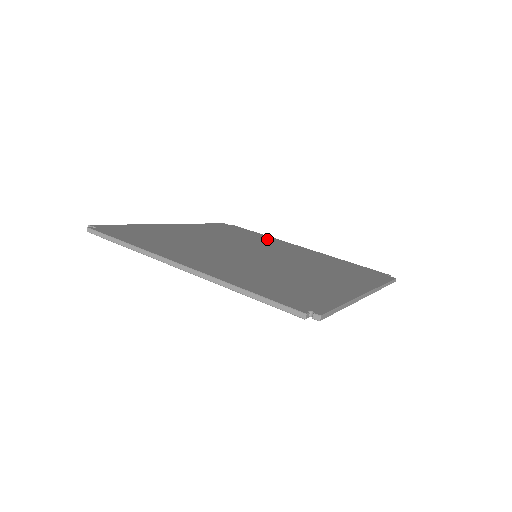
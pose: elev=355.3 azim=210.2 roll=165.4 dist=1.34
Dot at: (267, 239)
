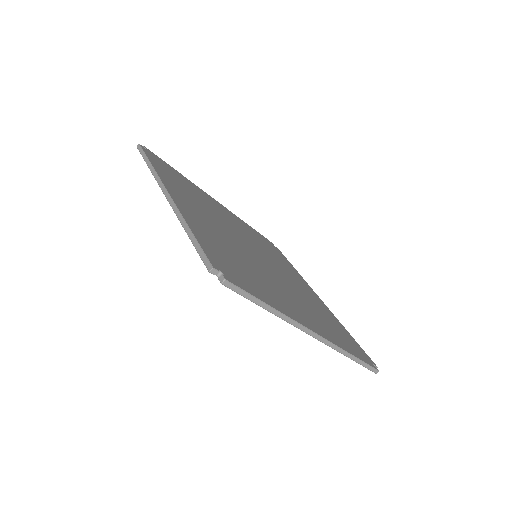
Dot at: (292, 270)
